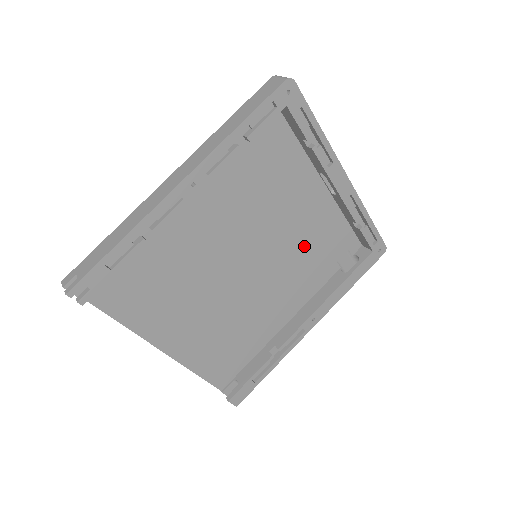
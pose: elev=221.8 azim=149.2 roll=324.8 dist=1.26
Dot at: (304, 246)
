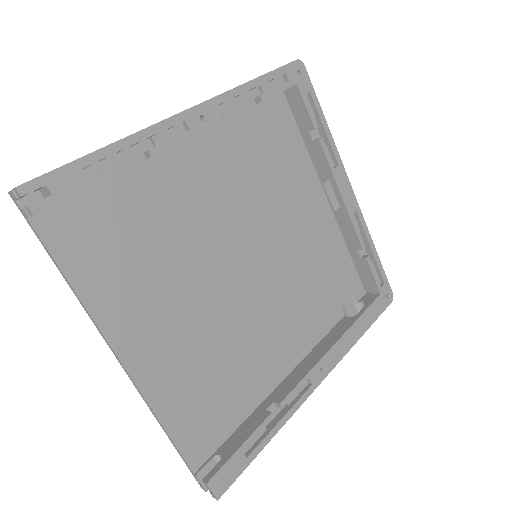
Dot at: (307, 267)
